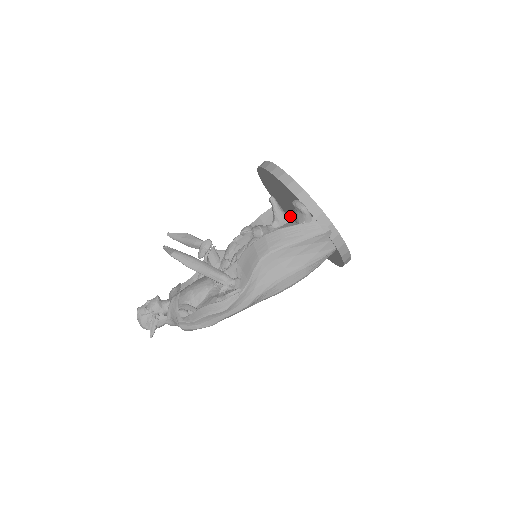
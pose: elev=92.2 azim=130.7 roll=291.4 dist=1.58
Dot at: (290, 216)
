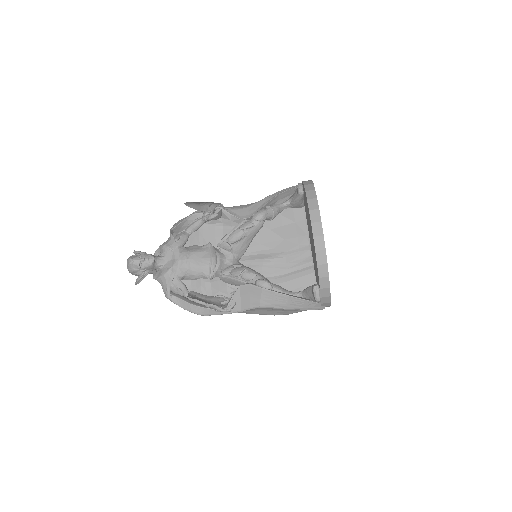
Dot at: (305, 210)
